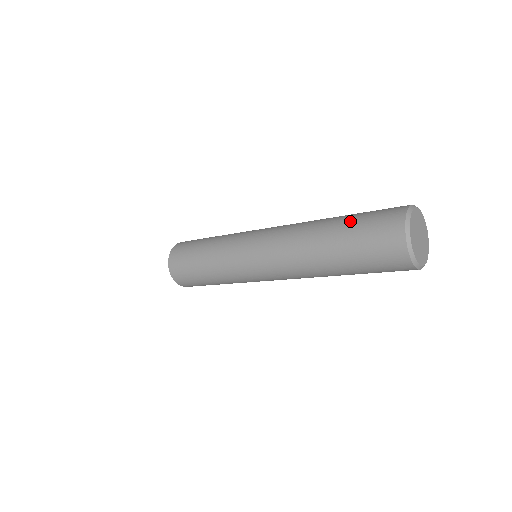
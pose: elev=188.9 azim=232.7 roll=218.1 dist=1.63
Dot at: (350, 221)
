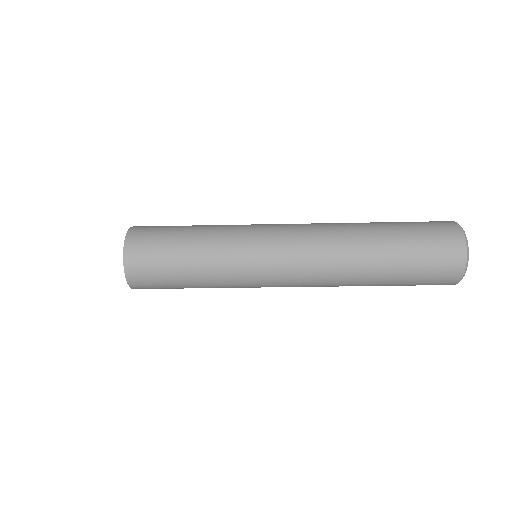
Dot at: occluded
